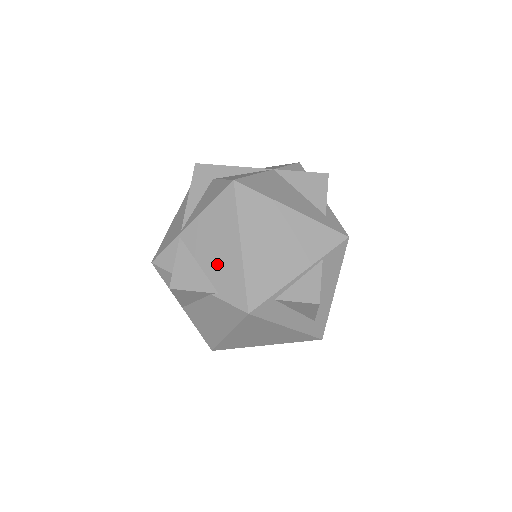
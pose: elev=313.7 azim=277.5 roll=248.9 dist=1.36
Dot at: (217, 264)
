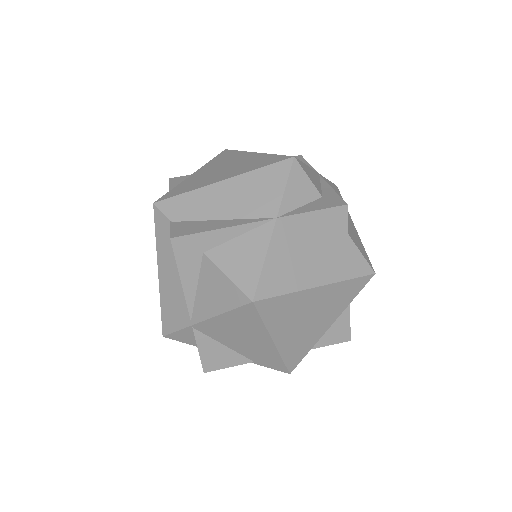
Dot at: (247, 348)
